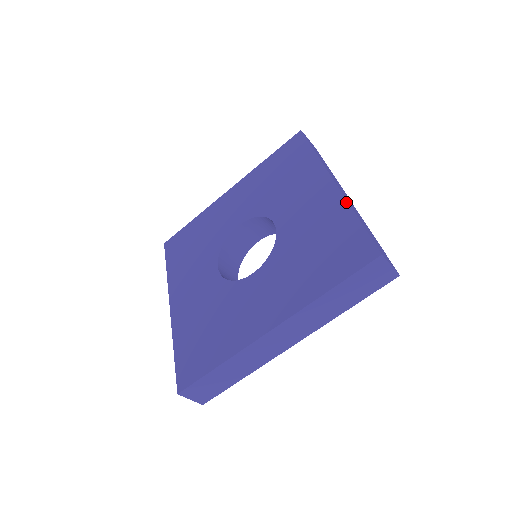
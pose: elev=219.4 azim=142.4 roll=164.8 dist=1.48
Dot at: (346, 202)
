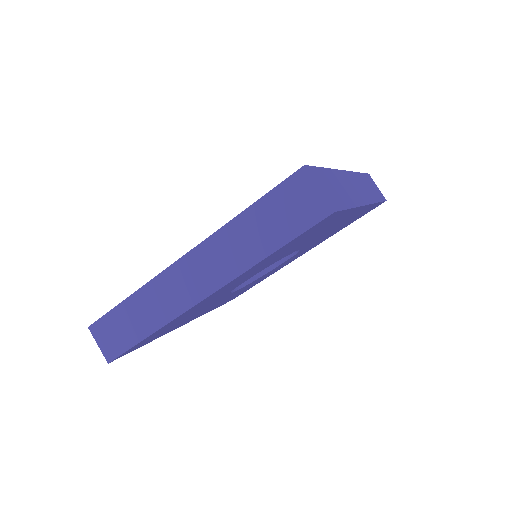
Dot at: (333, 169)
